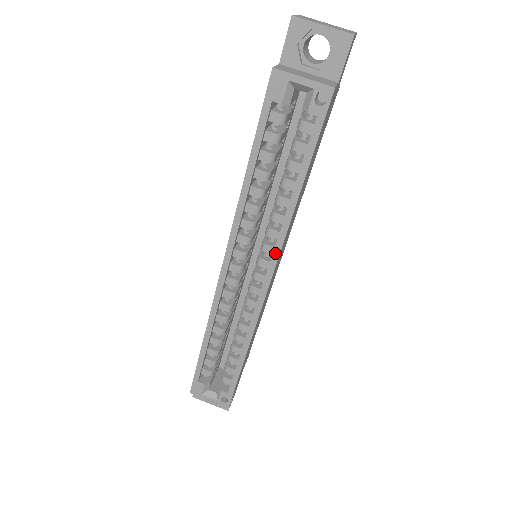
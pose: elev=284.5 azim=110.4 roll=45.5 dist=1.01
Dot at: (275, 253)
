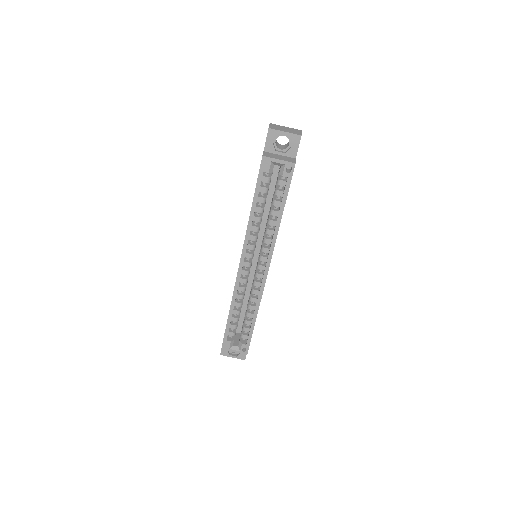
Dot at: (270, 252)
